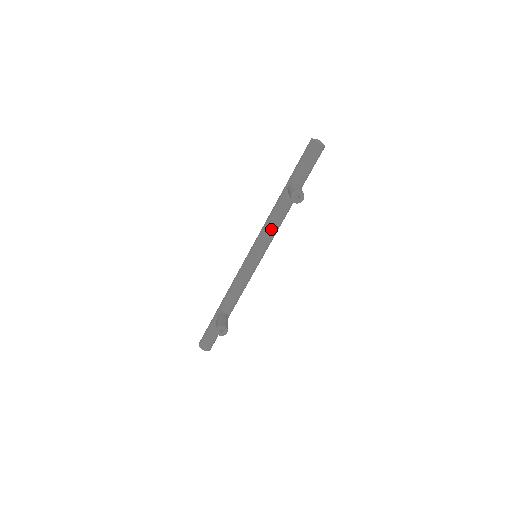
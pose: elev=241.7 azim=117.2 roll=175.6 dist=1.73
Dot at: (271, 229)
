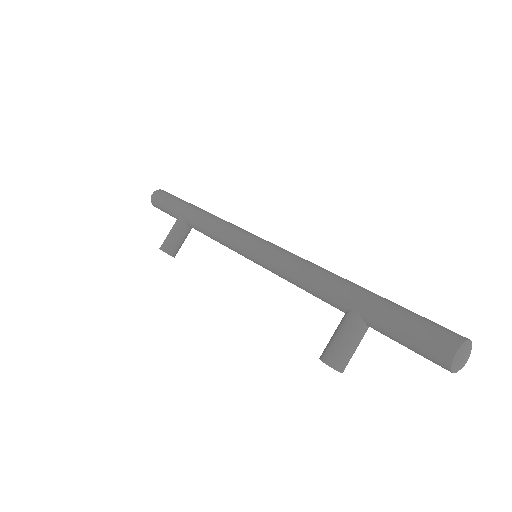
Dot at: (291, 282)
